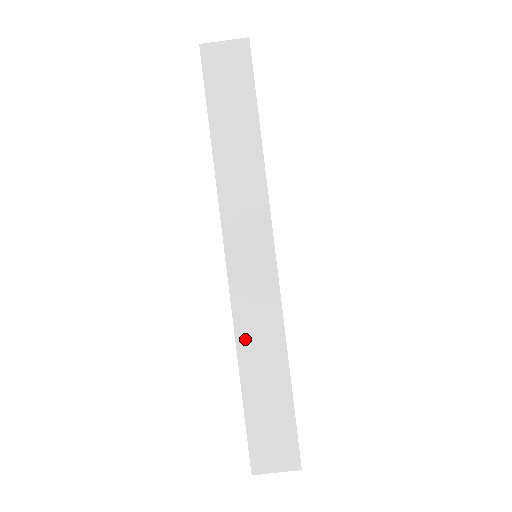
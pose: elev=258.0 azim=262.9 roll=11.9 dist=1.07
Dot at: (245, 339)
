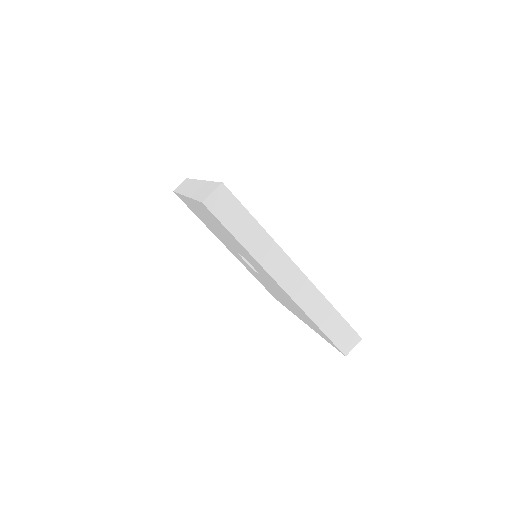
Dot at: (193, 194)
